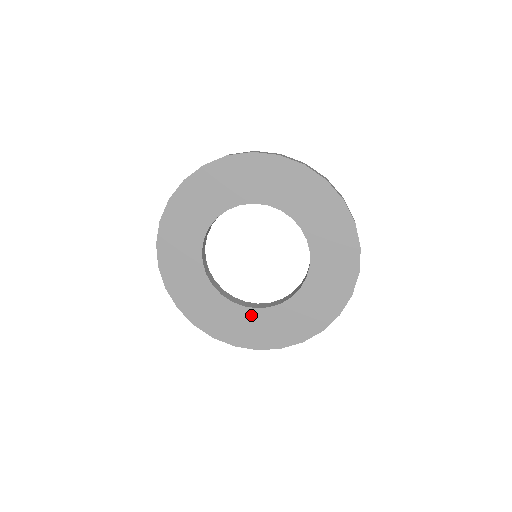
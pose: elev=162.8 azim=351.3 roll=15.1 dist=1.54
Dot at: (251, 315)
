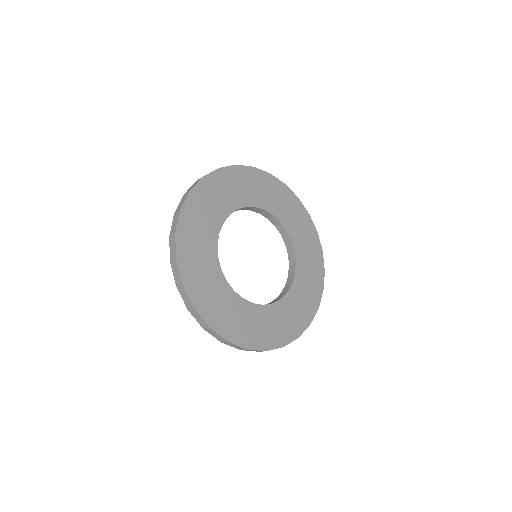
Dot at: (237, 303)
